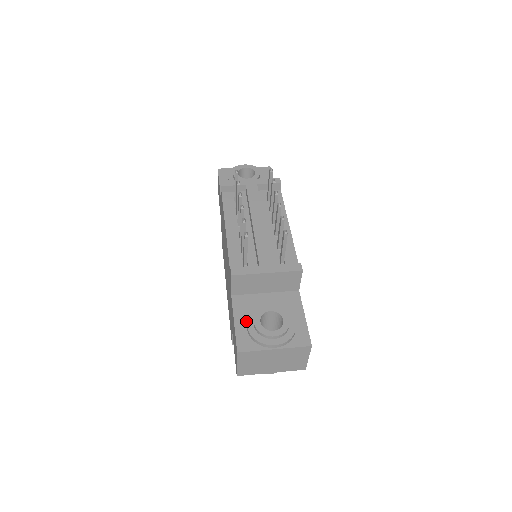
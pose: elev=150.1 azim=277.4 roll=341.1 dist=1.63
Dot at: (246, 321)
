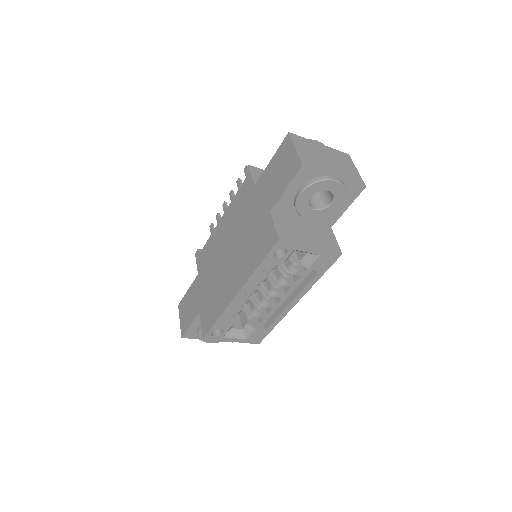
Dot at: occluded
